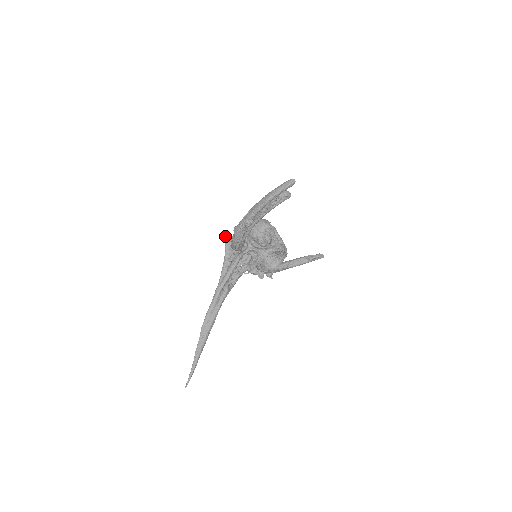
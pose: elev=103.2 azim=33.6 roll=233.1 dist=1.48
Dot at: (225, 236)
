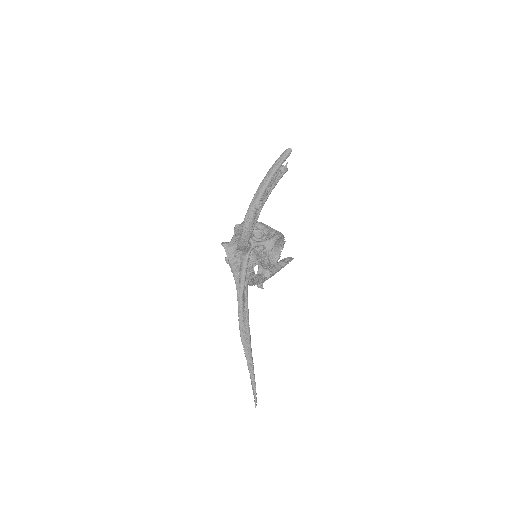
Dot at: (223, 243)
